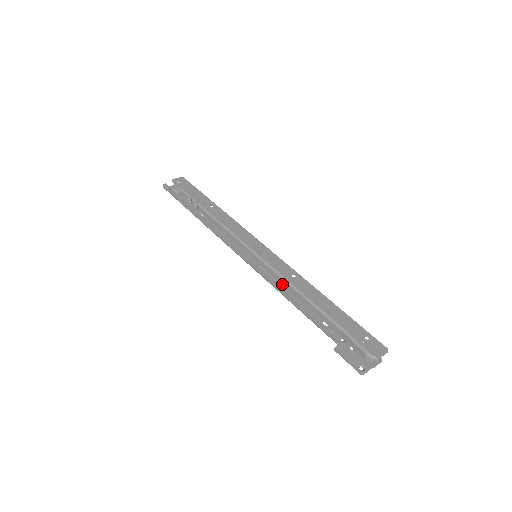
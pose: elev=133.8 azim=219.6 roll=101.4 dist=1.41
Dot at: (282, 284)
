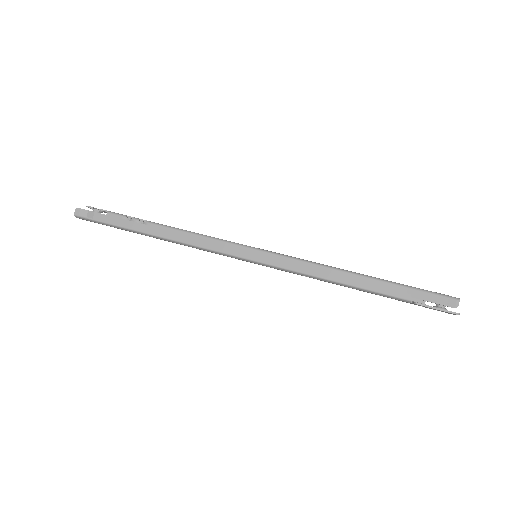
Dot at: occluded
